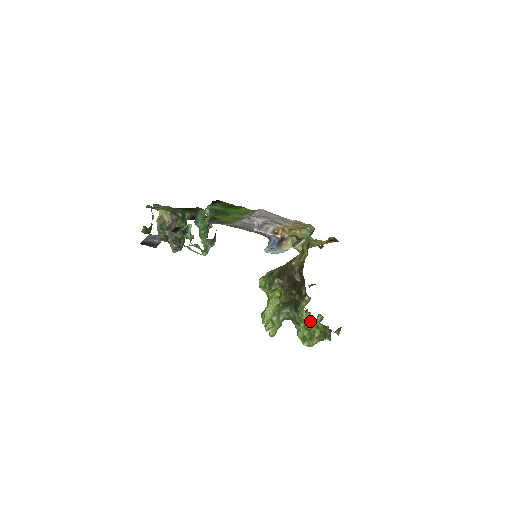
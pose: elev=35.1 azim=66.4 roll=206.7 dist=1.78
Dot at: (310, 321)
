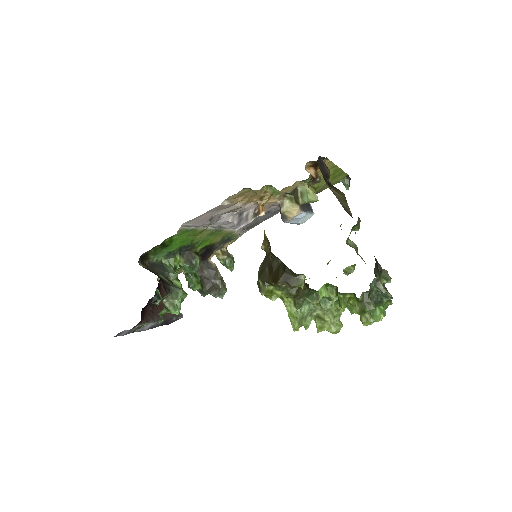
Dot at: (338, 297)
